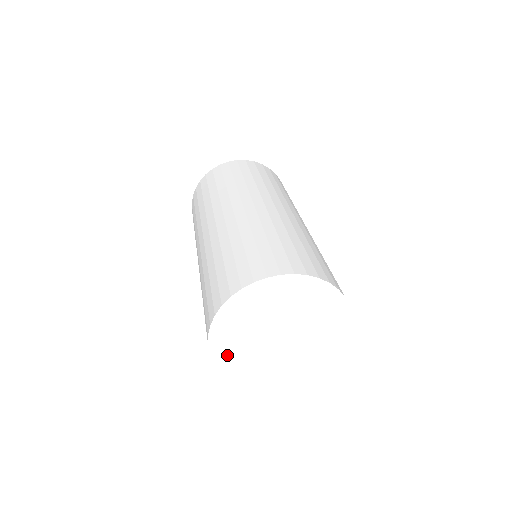
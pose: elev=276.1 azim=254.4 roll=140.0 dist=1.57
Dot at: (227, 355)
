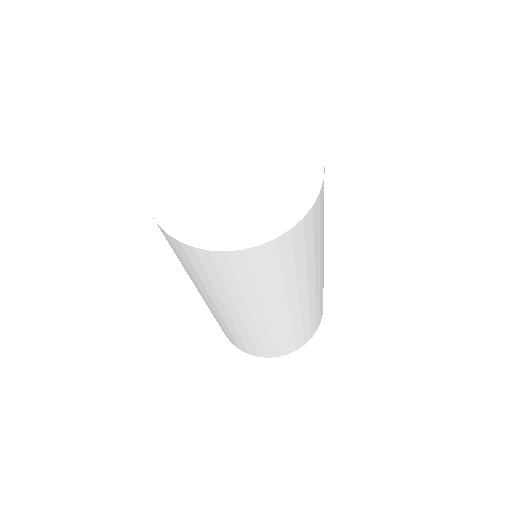
Dot at: (166, 162)
